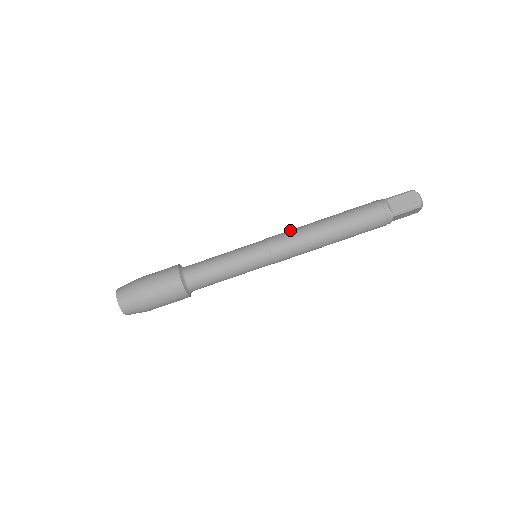
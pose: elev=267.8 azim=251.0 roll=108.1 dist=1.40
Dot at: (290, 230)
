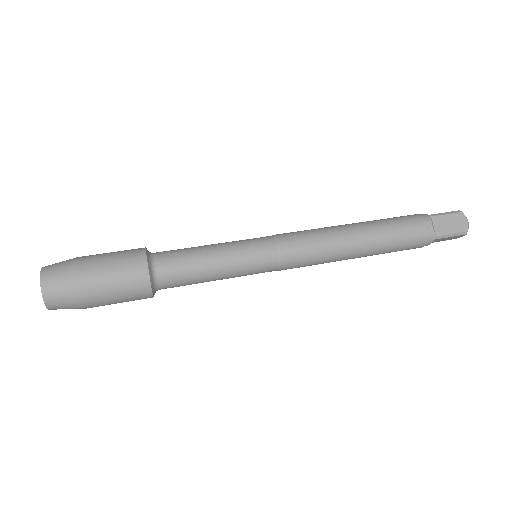
Dot at: occluded
